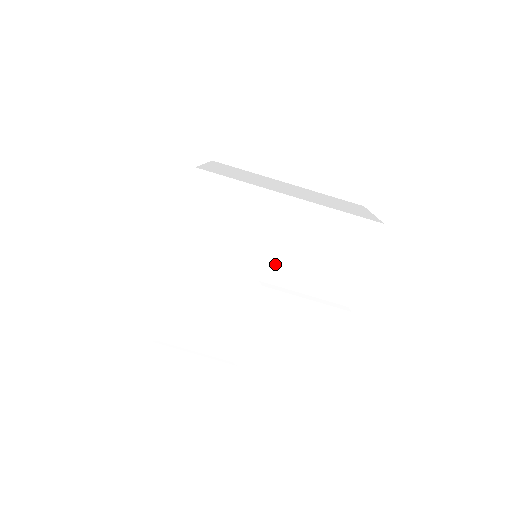
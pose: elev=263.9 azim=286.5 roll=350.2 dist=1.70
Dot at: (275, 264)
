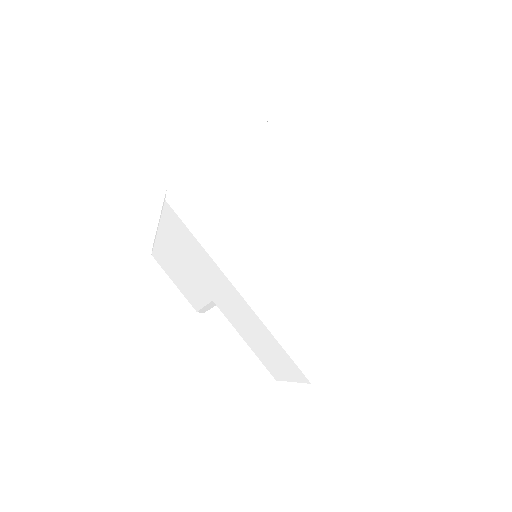
Dot at: (225, 307)
